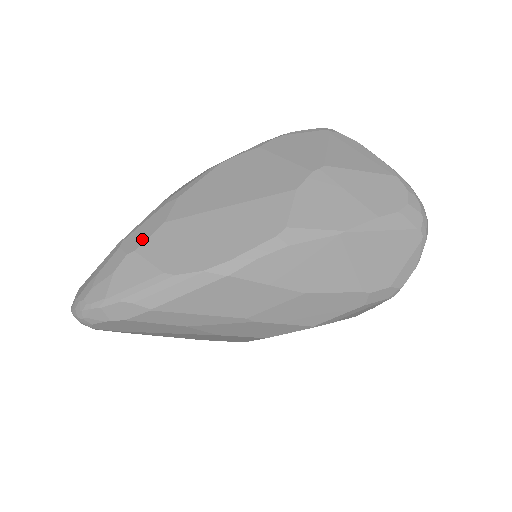
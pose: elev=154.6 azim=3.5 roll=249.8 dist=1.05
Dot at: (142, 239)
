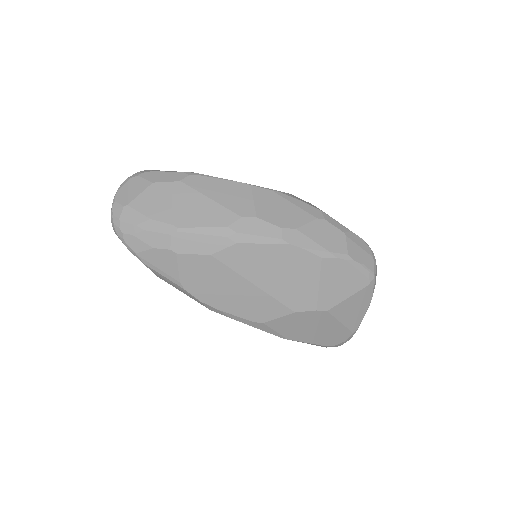
Dot at: (188, 250)
